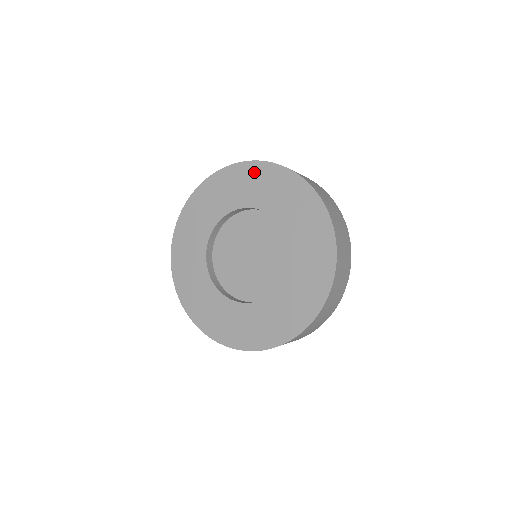
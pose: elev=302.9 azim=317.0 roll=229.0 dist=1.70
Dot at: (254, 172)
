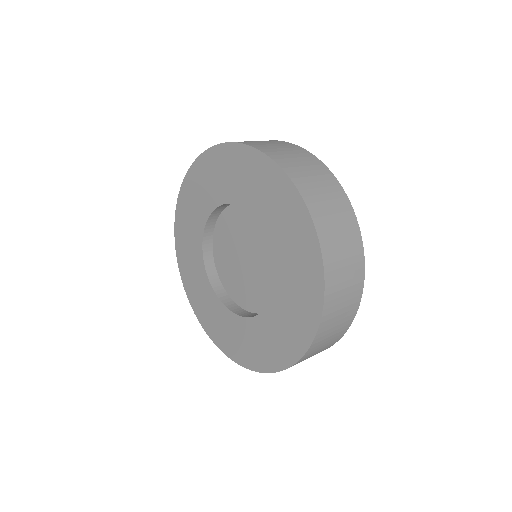
Dot at: (239, 159)
